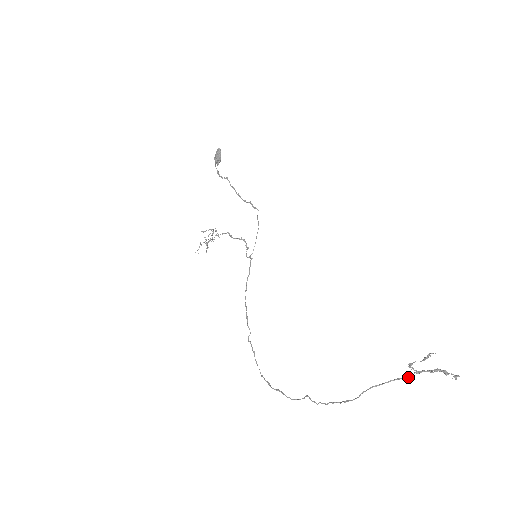
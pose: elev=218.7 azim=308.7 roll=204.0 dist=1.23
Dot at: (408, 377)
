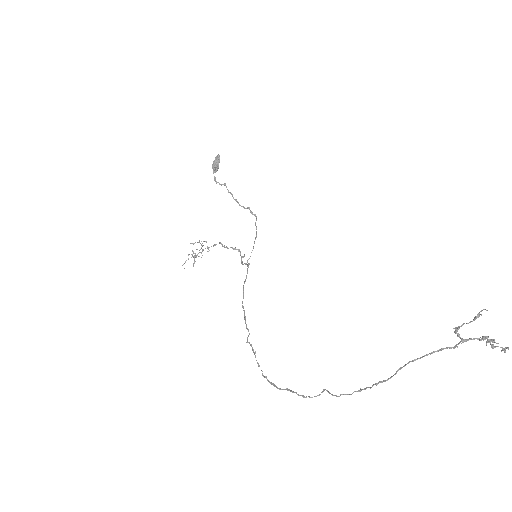
Dot at: (453, 347)
